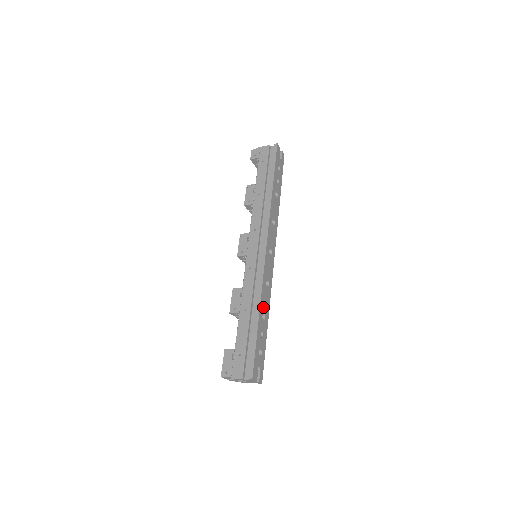
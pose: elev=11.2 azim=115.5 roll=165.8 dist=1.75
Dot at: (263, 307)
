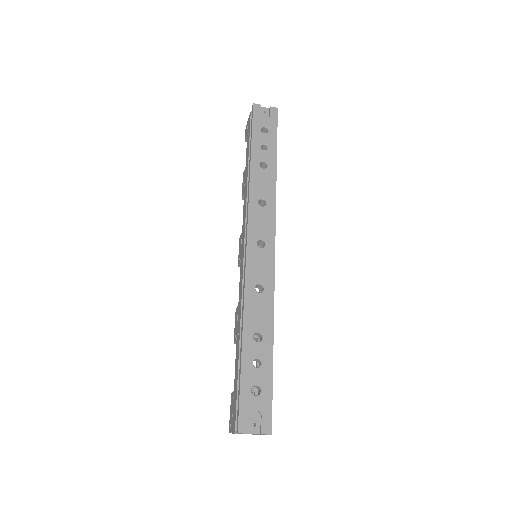
Dot at: (253, 324)
